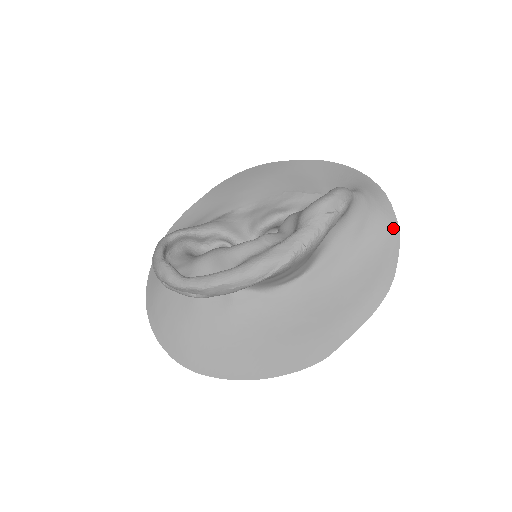
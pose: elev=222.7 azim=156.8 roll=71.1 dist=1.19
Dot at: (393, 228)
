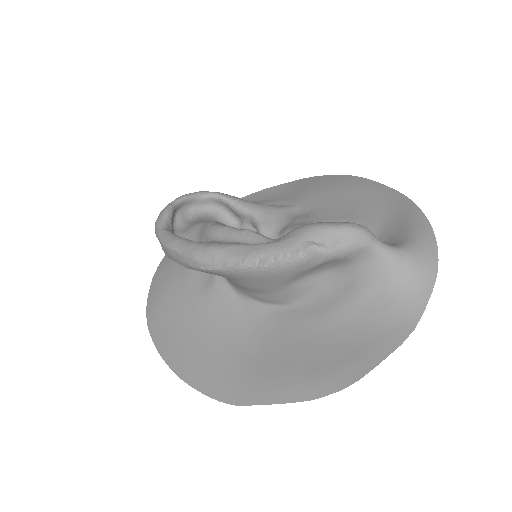
Dot at: (408, 321)
